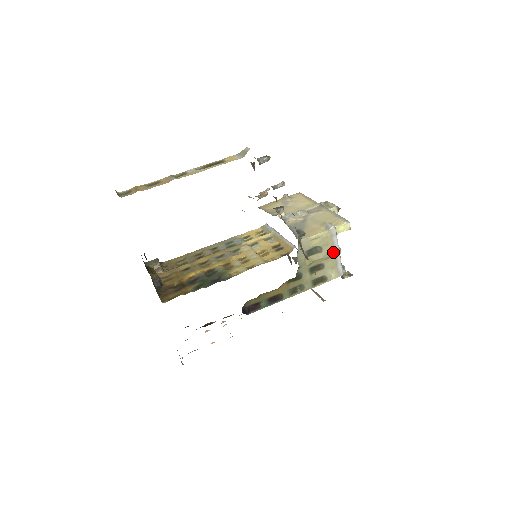
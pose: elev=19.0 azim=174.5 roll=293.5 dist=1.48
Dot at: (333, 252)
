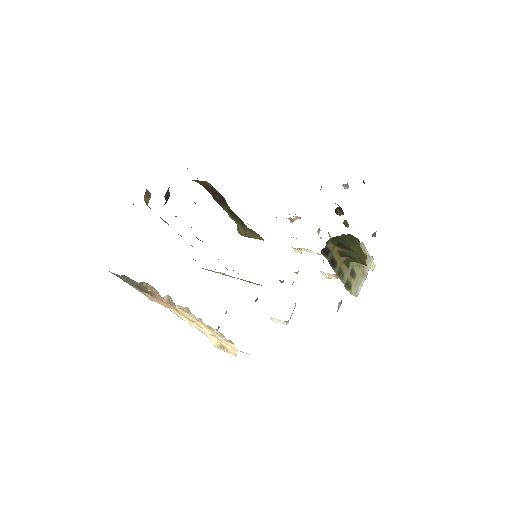
Dot at: (364, 273)
